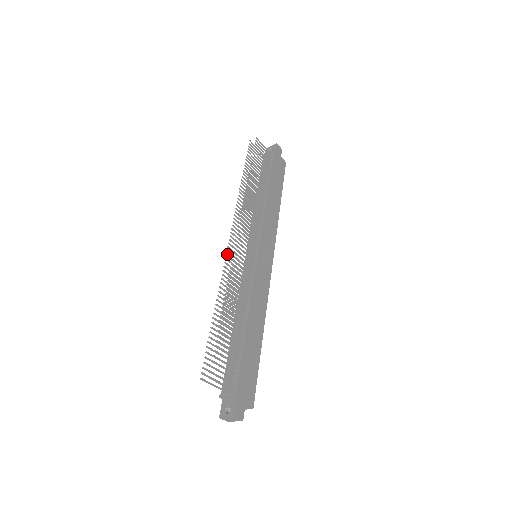
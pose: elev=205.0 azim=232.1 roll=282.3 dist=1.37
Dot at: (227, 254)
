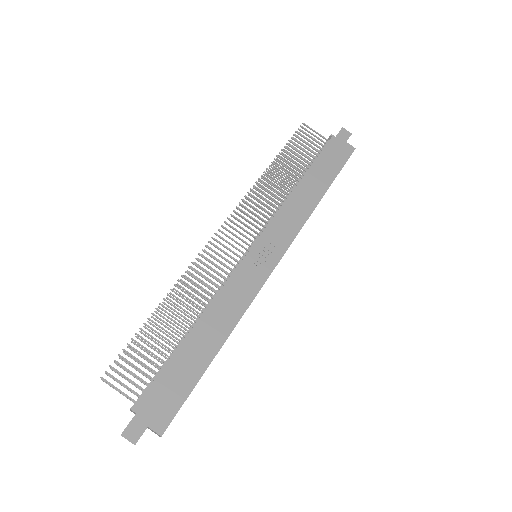
Dot at: (205, 250)
